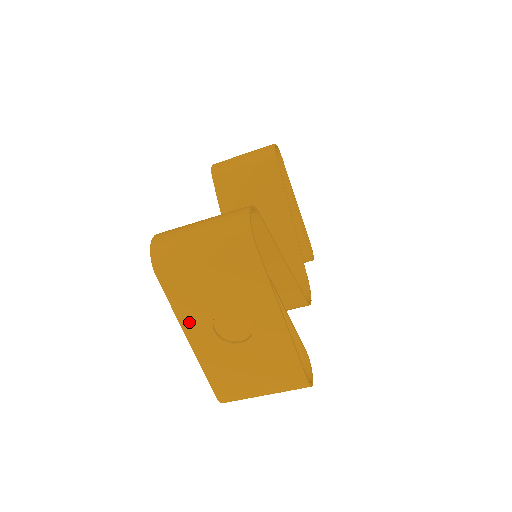
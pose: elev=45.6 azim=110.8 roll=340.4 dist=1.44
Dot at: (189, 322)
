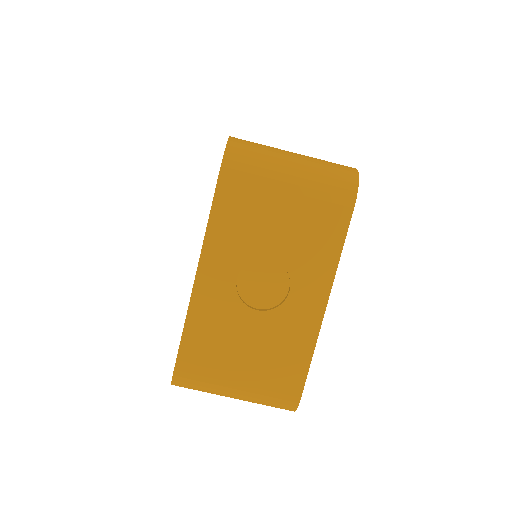
Dot at: (215, 251)
